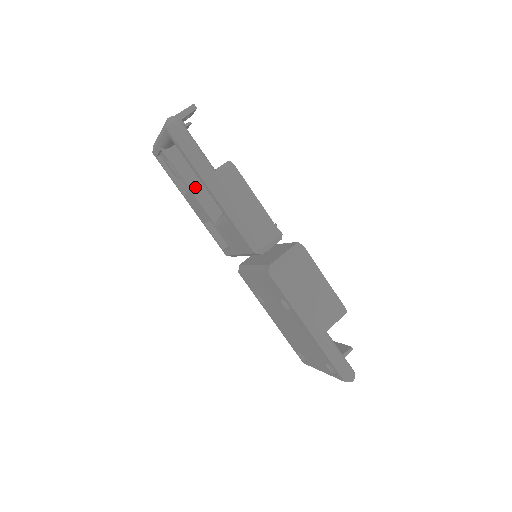
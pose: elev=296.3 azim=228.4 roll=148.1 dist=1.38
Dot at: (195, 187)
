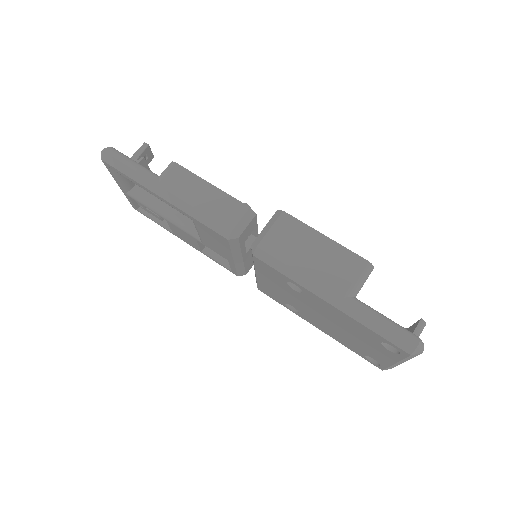
Dot at: (167, 213)
